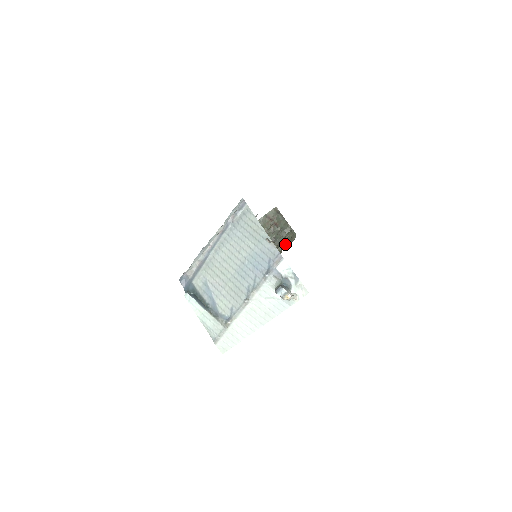
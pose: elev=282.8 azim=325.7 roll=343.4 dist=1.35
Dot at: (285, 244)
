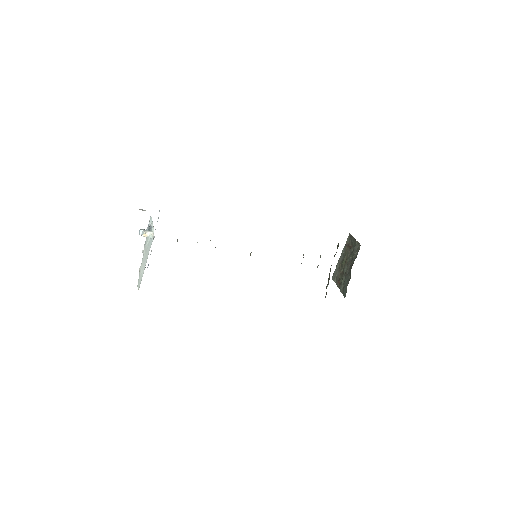
Dot at: occluded
